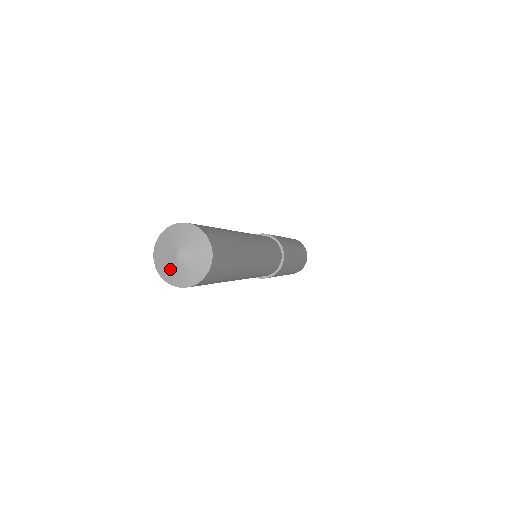
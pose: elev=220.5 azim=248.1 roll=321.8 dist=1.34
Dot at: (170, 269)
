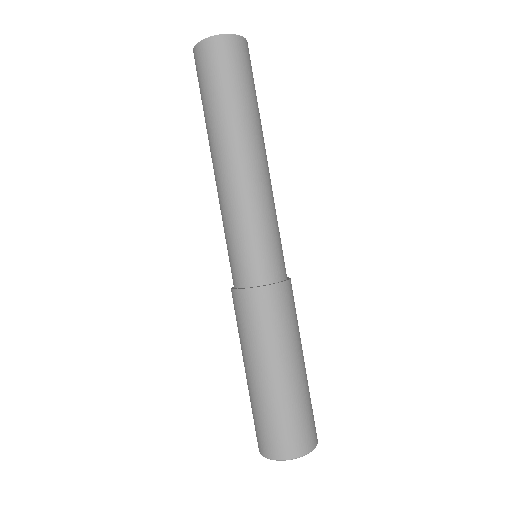
Dot at: occluded
